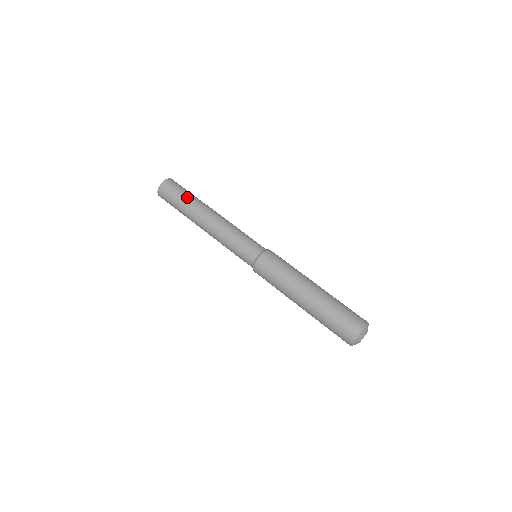
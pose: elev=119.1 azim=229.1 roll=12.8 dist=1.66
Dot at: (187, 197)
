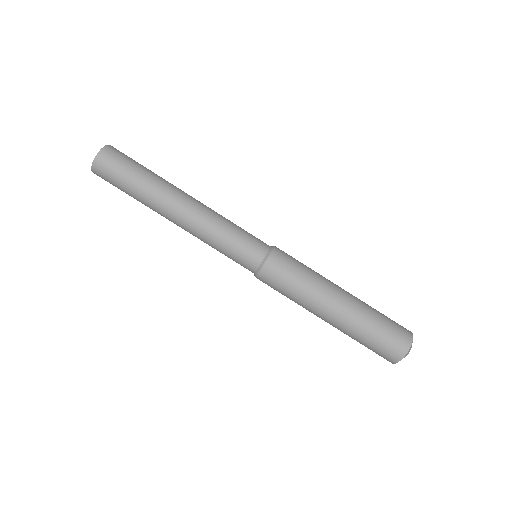
Dot at: (135, 188)
